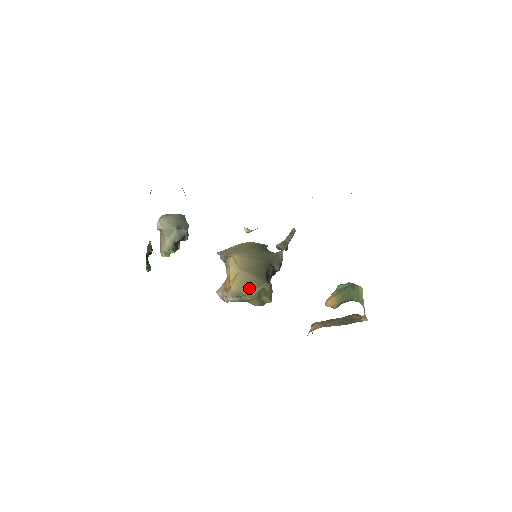
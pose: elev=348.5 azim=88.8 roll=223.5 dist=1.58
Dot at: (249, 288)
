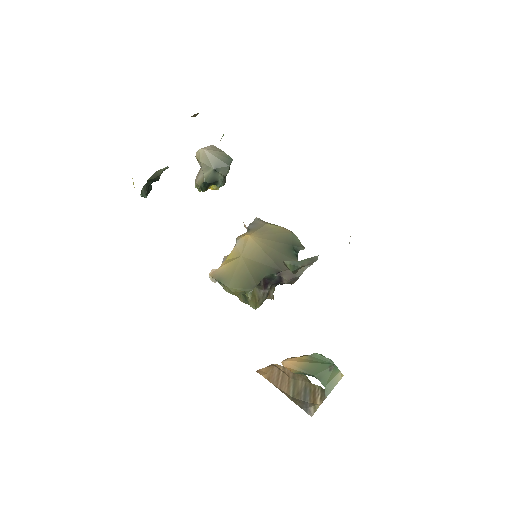
Dot at: (234, 281)
